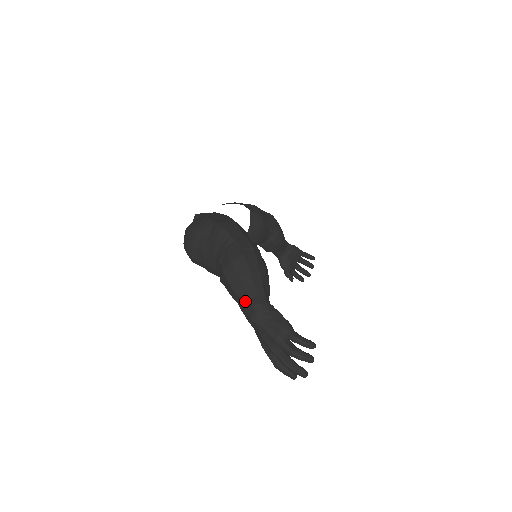
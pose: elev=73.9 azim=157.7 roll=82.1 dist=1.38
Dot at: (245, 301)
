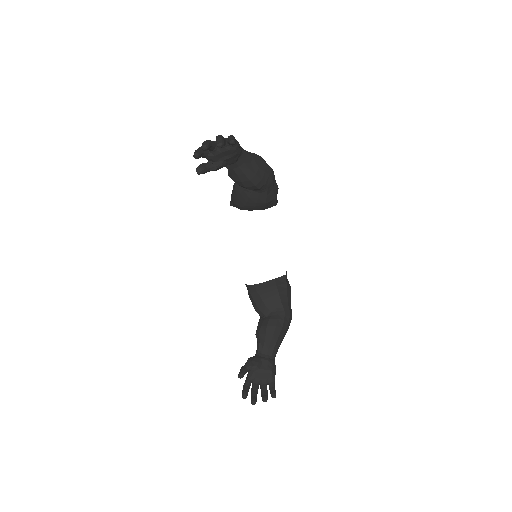
Dot at: occluded
